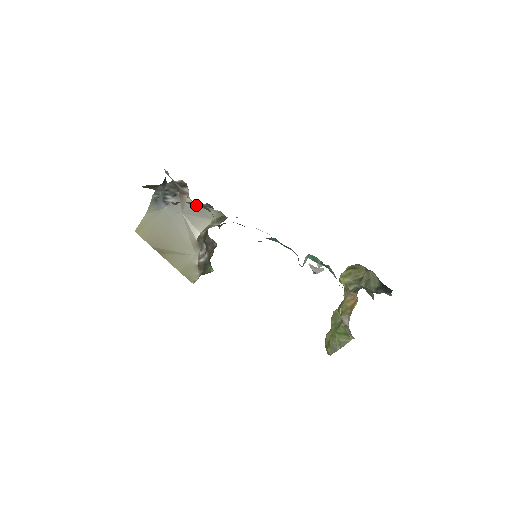
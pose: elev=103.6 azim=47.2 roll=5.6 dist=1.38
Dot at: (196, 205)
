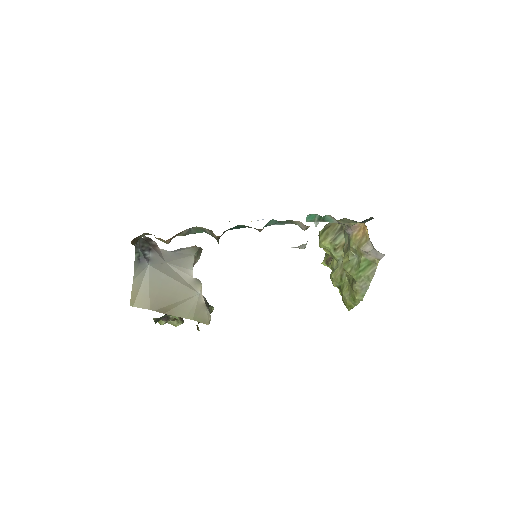
Dot at: (187, 234)
